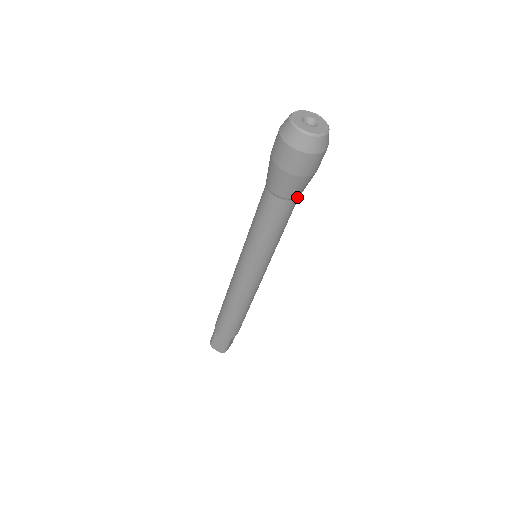
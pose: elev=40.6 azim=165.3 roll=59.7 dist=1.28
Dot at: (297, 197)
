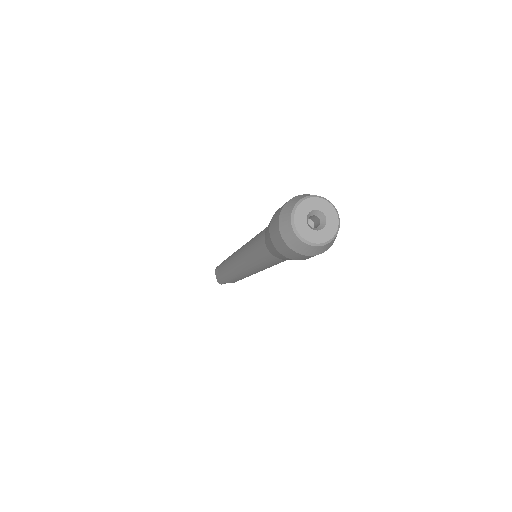
Dot at: occluded
